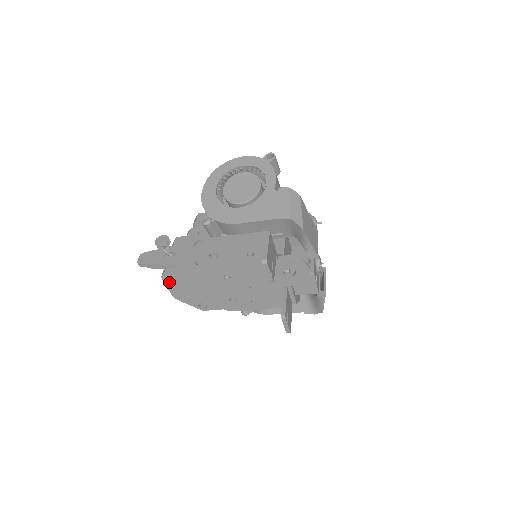
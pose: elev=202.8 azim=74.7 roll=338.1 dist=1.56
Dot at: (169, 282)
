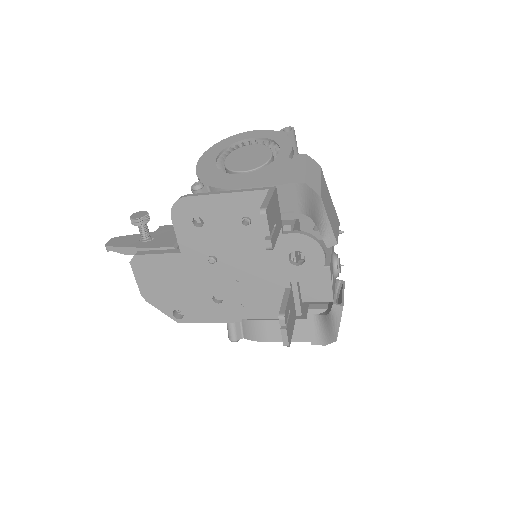
Dot at: (139, 271)
